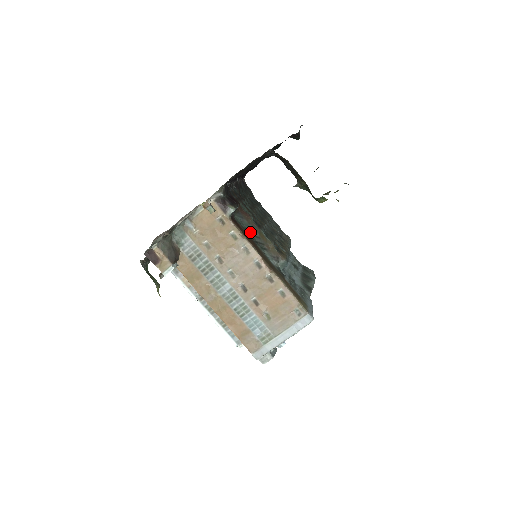
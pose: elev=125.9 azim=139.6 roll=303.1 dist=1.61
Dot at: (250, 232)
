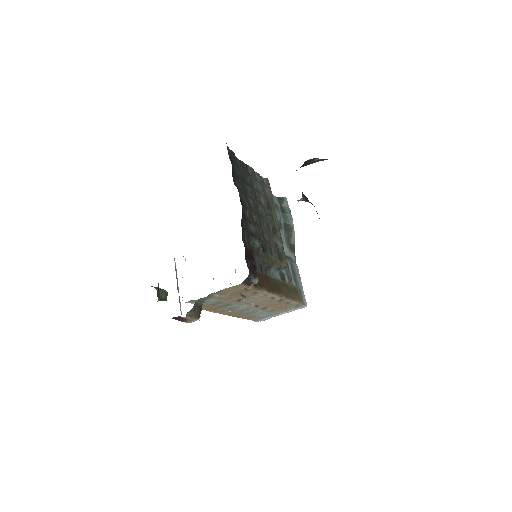
Dot at: (260, 263)
